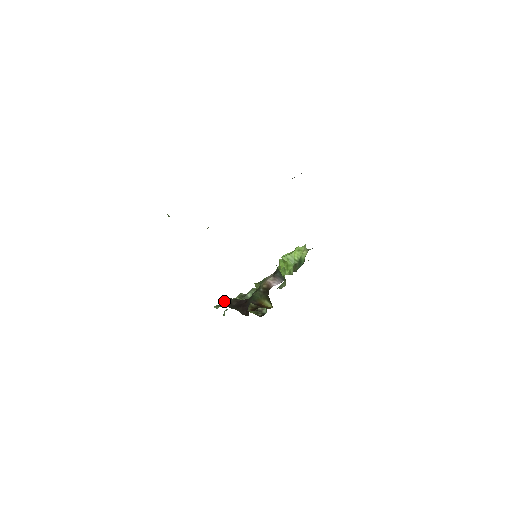
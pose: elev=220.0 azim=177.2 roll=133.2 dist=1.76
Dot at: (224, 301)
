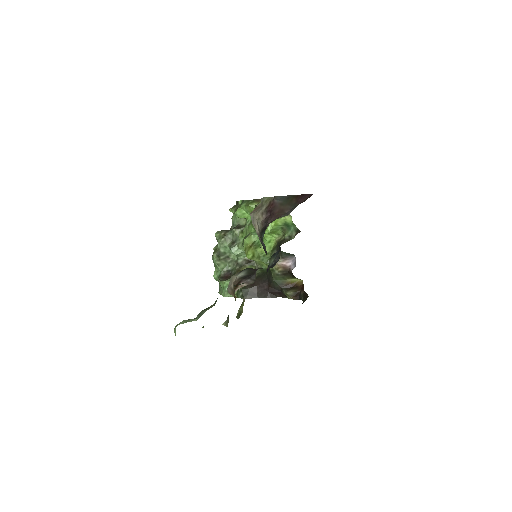
Dot at: (244, 295)
